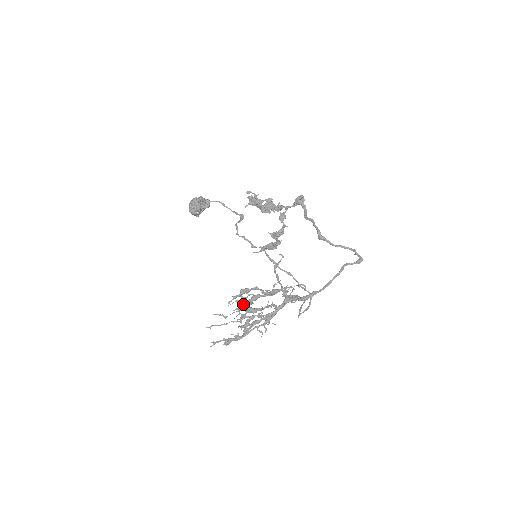
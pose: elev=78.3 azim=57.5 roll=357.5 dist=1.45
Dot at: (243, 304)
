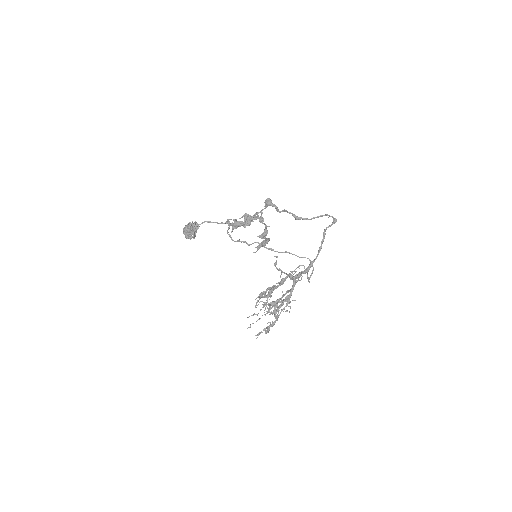
Dot at: (265, 302)
